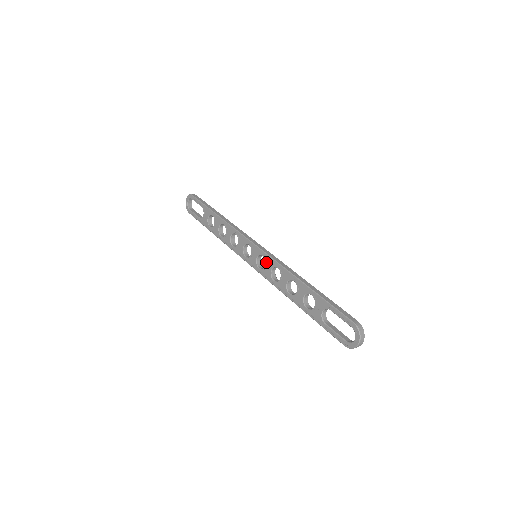
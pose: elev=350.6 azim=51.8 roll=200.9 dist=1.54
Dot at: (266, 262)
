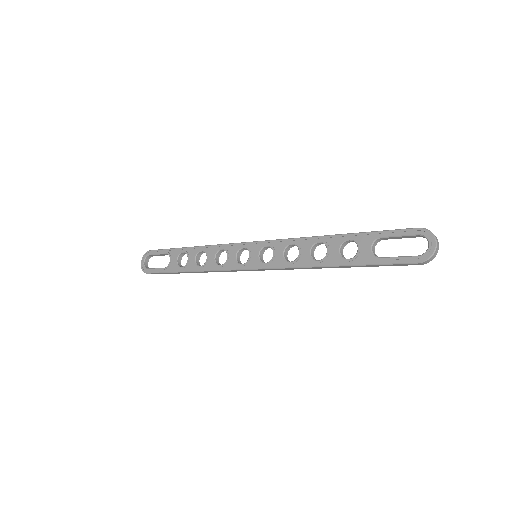
Dot at: (274, 249)
